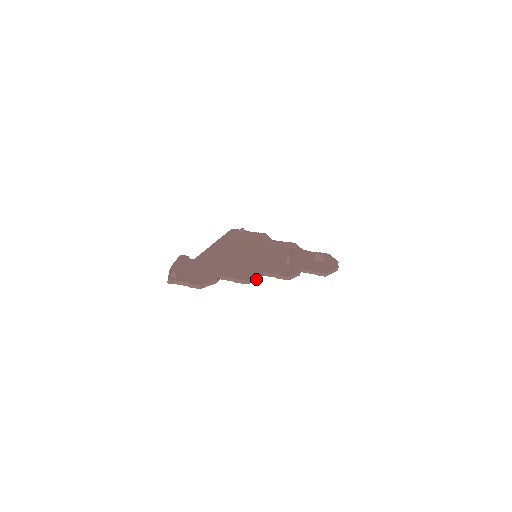
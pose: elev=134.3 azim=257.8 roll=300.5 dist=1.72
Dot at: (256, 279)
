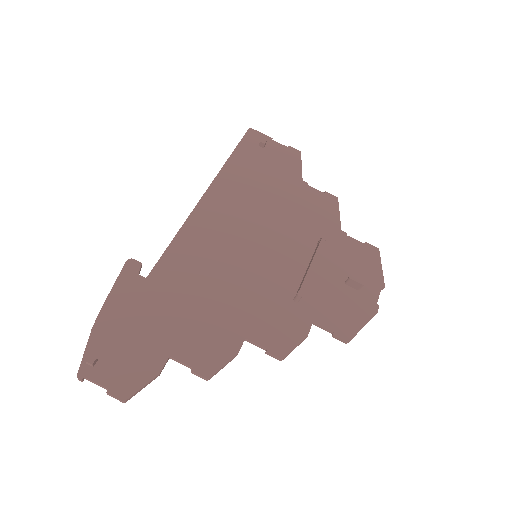
Dot at: (227, 363)
